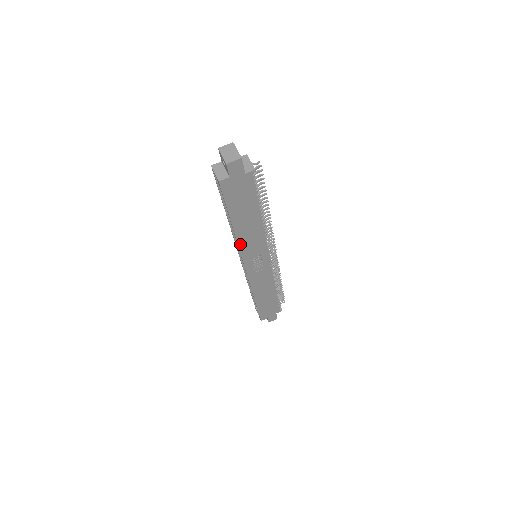
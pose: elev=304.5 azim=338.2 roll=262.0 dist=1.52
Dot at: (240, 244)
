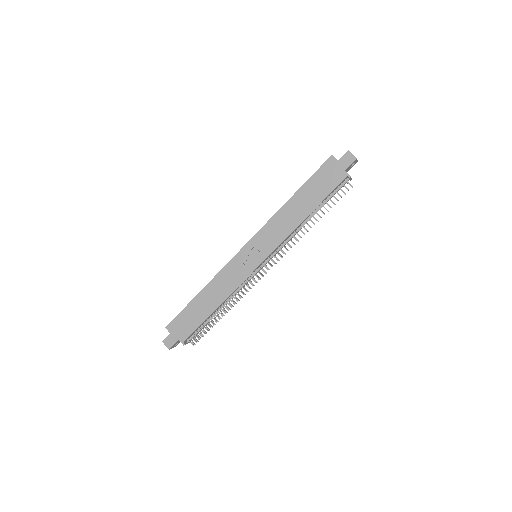
Dot at: (274, 218)
